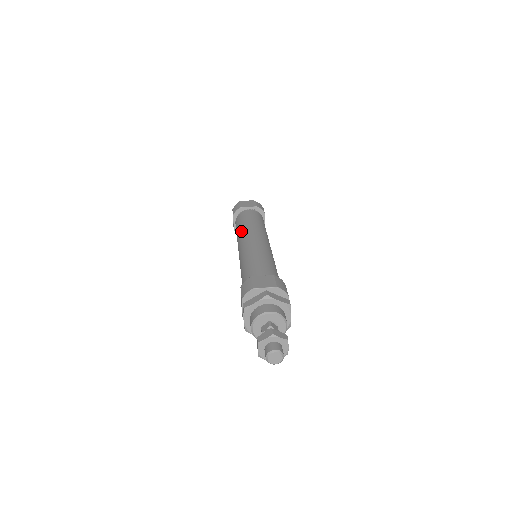
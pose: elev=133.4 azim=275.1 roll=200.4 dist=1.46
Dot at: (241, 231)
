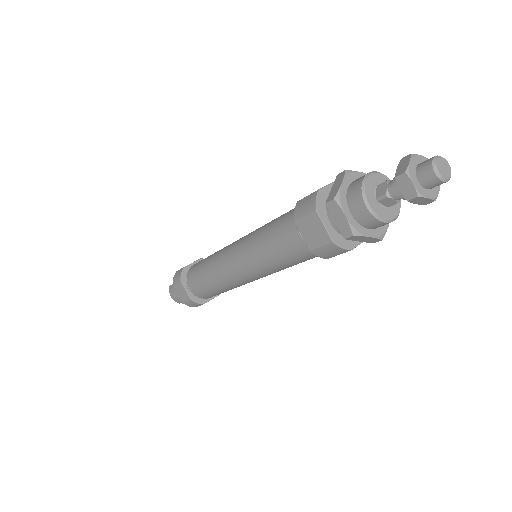
Dot at: (213, 260)
